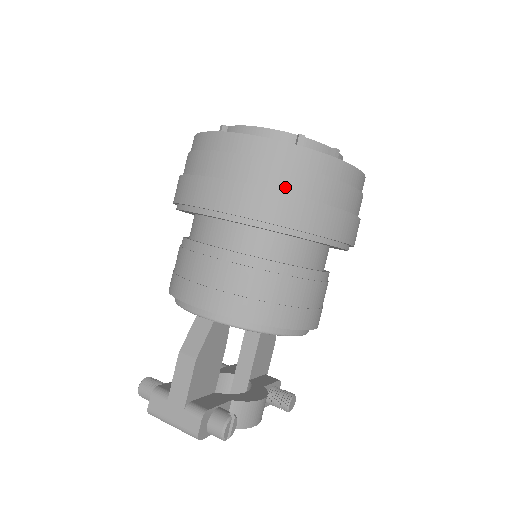
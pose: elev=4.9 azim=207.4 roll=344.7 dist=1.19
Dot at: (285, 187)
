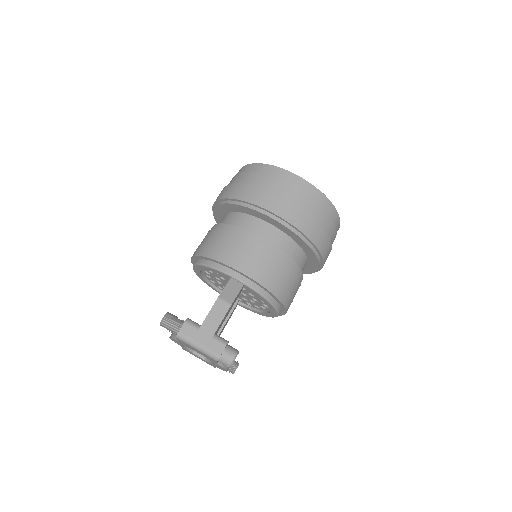
Dot at: (317, 219)
